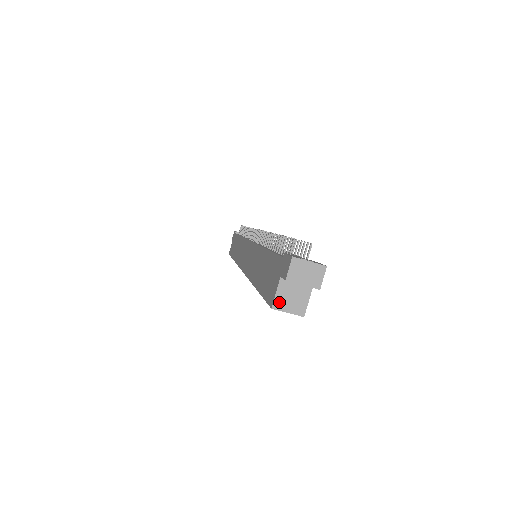
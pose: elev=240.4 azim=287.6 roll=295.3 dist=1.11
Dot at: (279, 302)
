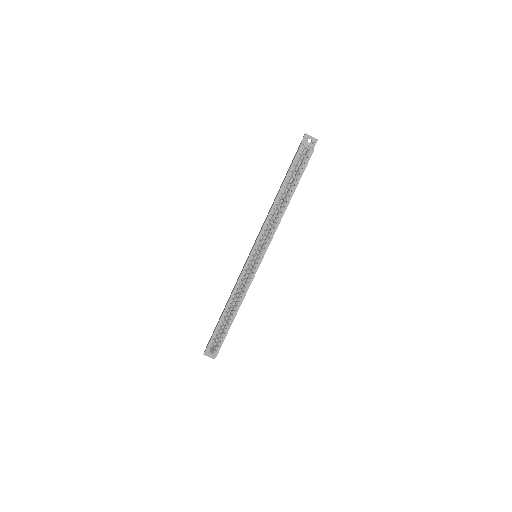
Dot at: (303, 144)
